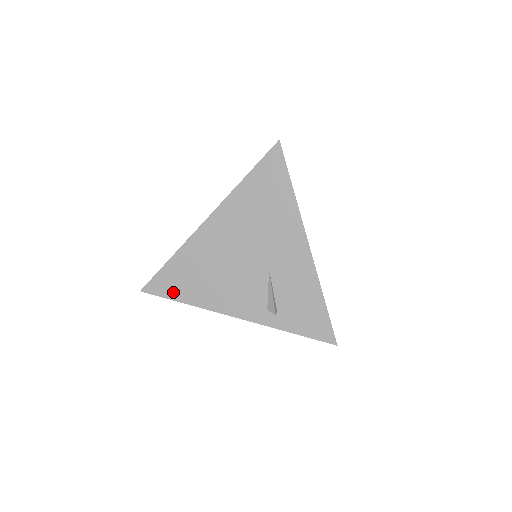
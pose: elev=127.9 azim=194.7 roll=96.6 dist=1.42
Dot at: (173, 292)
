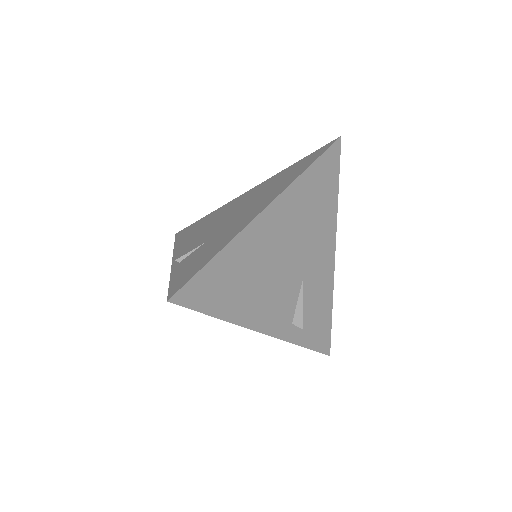
Dot at: (209, 303)
